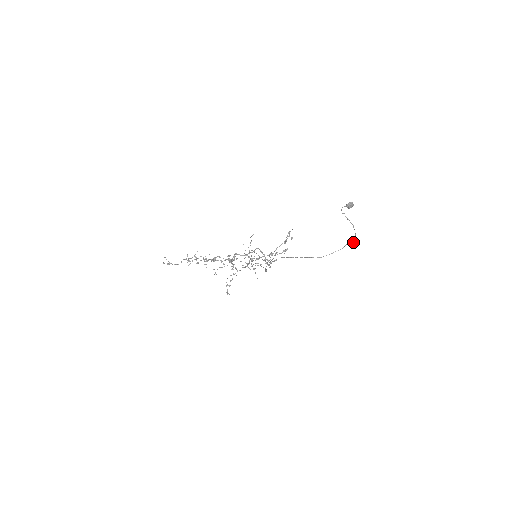
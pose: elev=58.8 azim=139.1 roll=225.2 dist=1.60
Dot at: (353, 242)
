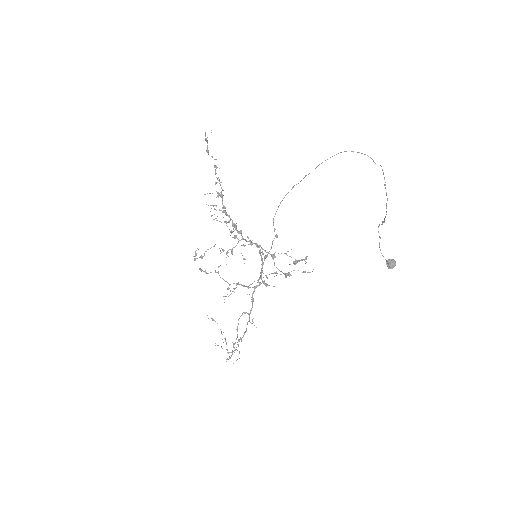
Dot at: (381, 166)
